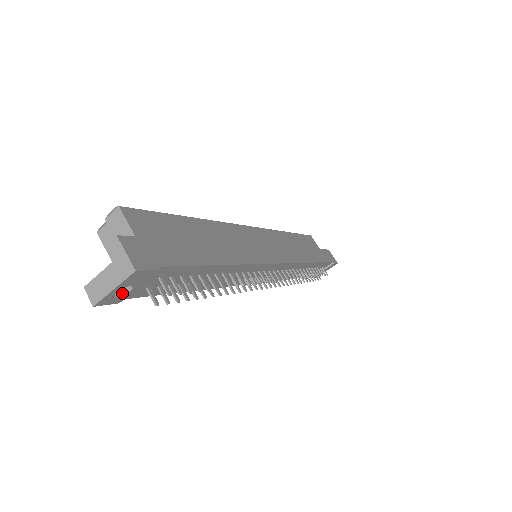
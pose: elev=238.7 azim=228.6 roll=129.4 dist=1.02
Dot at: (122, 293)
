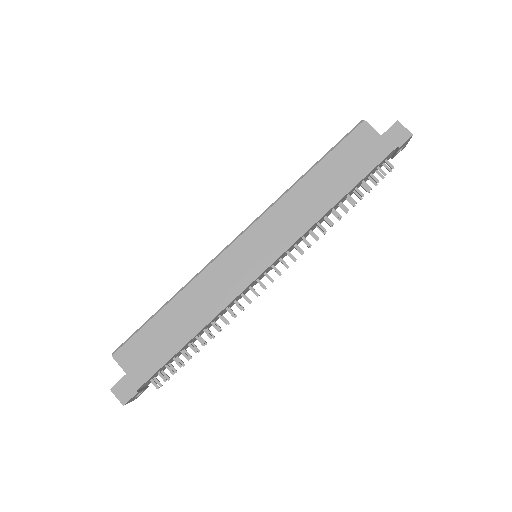
Dot at: occluded
